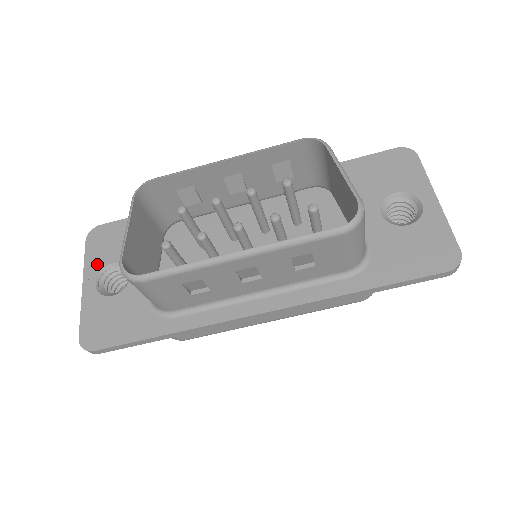
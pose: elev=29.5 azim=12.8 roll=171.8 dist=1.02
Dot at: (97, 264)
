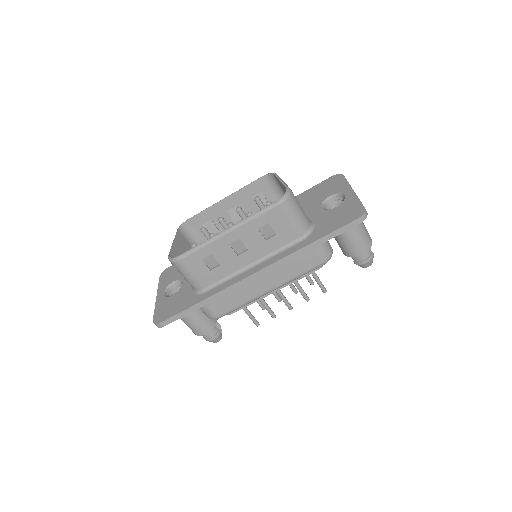
Dot at: (165, 285)
